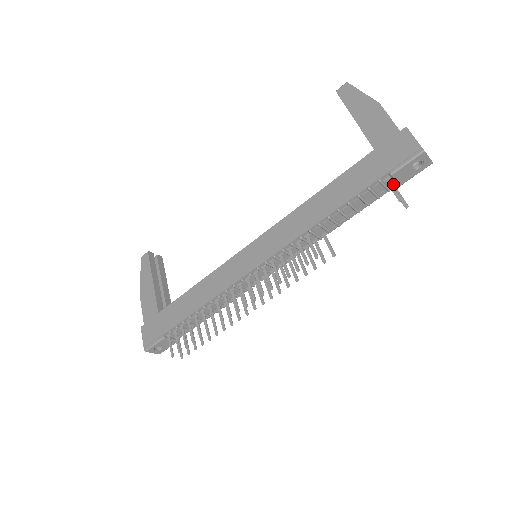
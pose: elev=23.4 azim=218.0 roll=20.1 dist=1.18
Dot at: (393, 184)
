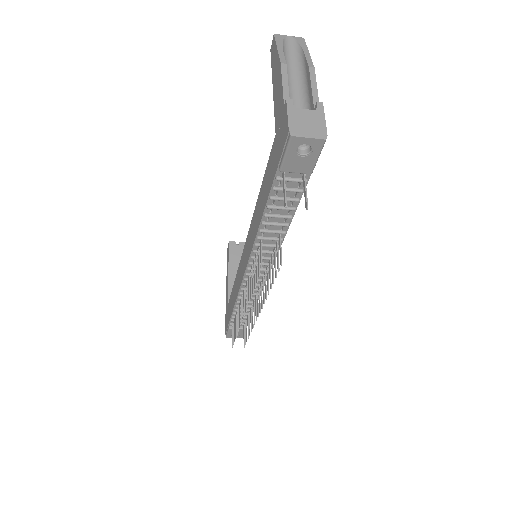
Dot at: (303, 174)
